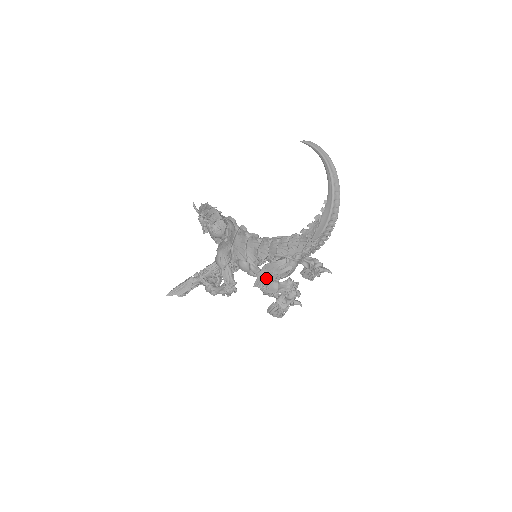
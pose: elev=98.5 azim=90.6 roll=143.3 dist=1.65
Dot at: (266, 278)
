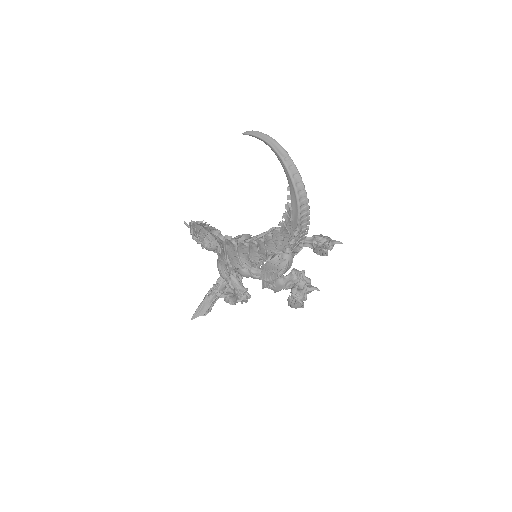
Dot at: (268, 278)
